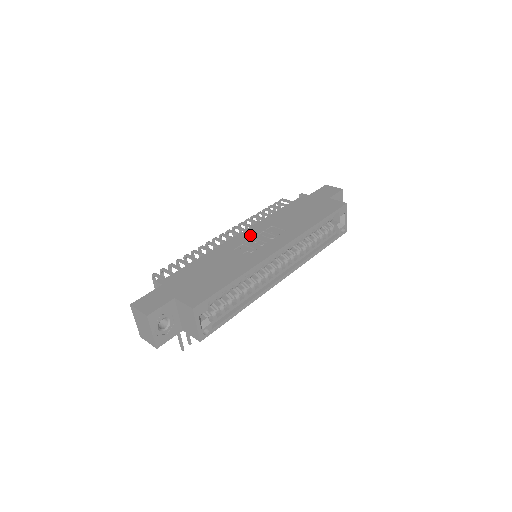
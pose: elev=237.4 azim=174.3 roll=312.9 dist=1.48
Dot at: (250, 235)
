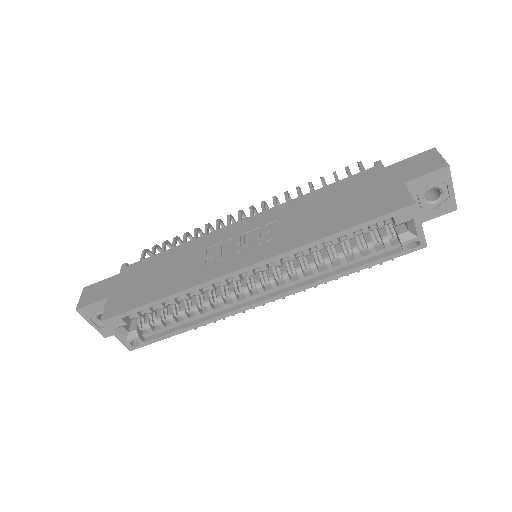
Dot at: (243, 229)
